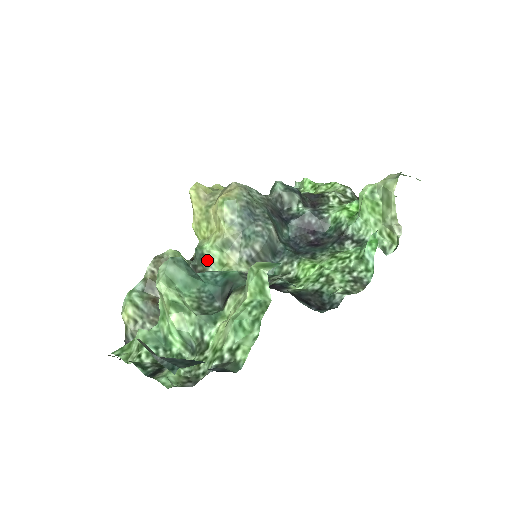
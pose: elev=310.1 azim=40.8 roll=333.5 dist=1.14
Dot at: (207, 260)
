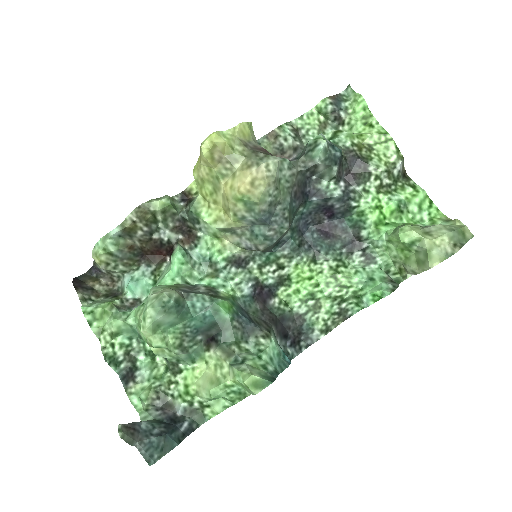
Dot at: (201, 226)
